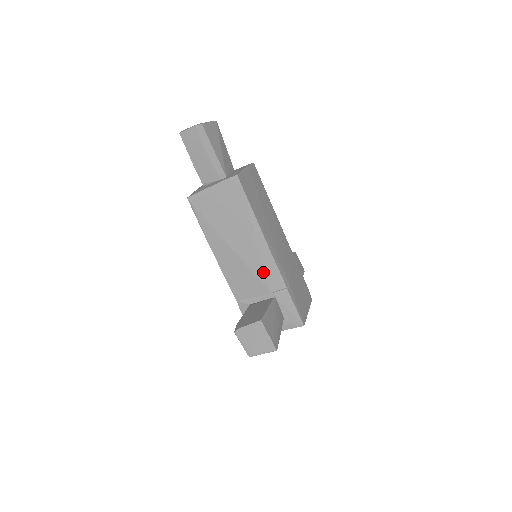
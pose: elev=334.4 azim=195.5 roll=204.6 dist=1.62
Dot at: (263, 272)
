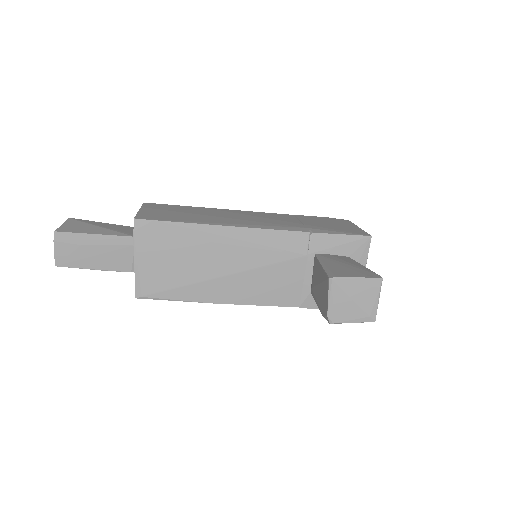
Dot at: (275, 252)
